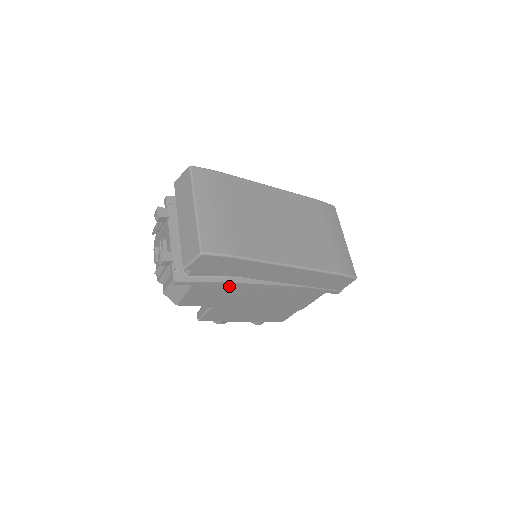
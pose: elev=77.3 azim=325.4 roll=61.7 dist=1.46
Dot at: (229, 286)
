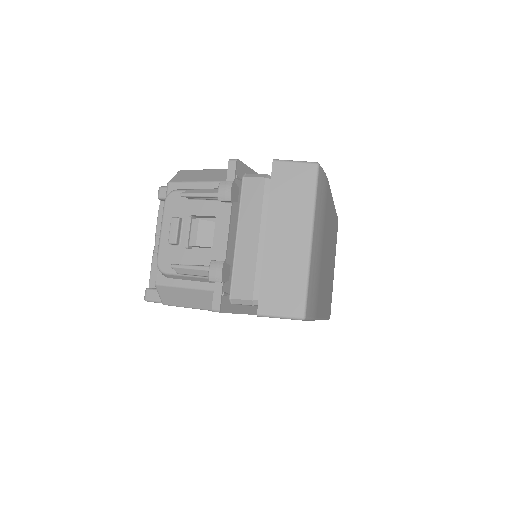
Dot at: occluded
